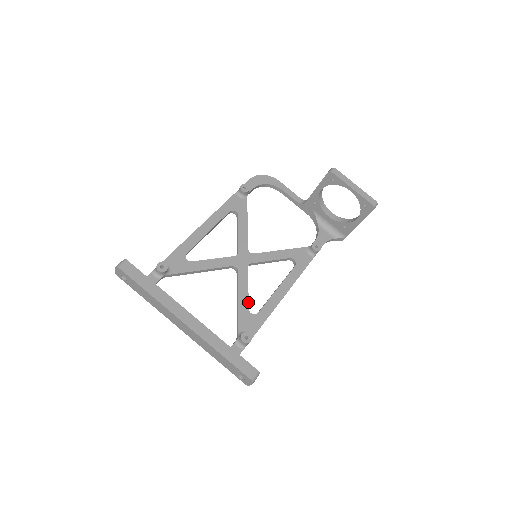
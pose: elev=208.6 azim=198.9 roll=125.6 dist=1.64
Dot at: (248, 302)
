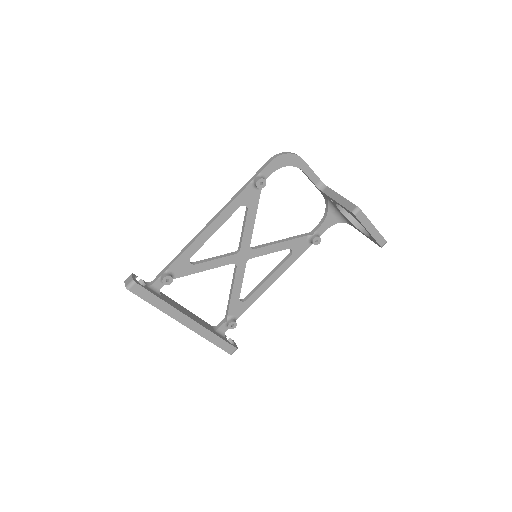
Dot at: occluded
